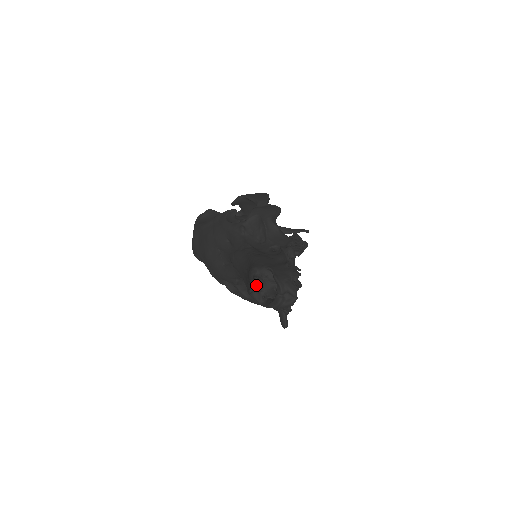
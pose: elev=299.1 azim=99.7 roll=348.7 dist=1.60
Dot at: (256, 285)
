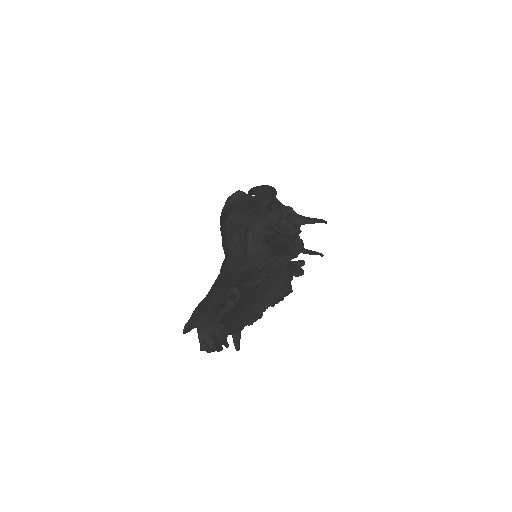
Dot at: (195, 324)
